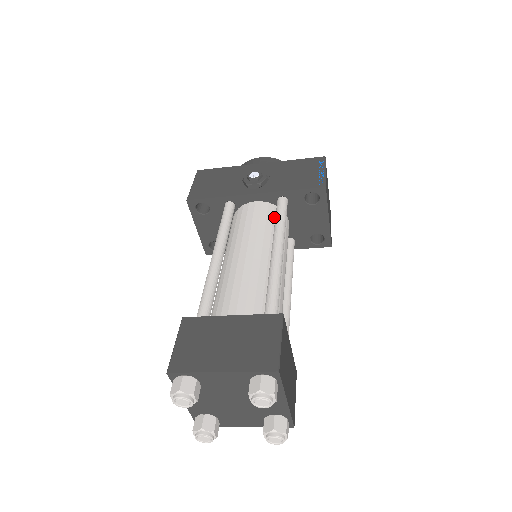
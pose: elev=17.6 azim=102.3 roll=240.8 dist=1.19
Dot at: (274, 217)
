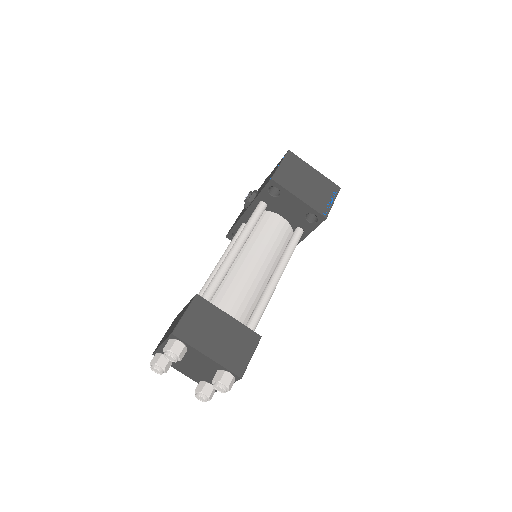
Dot at: occluded
